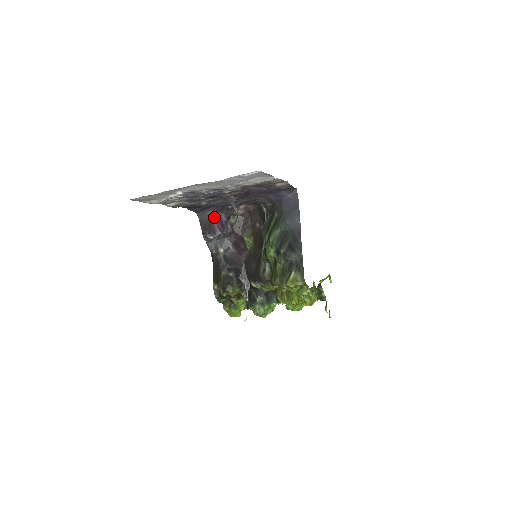
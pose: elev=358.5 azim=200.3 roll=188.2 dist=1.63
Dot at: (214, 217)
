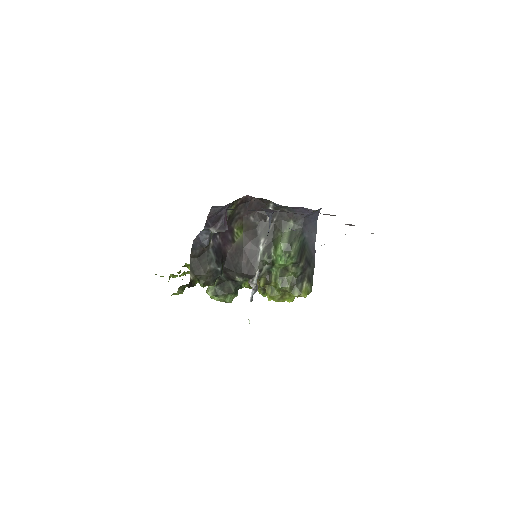
Dot at: occluded
